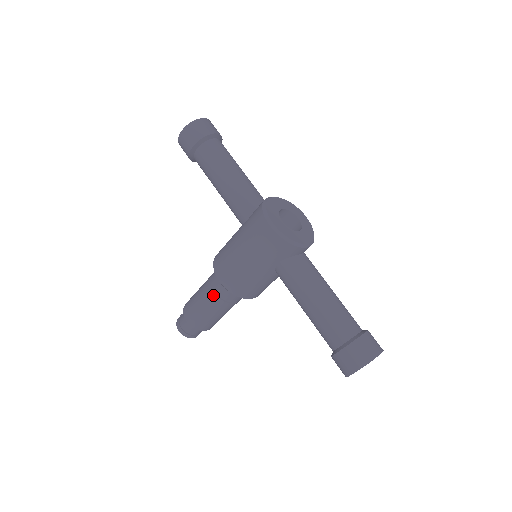
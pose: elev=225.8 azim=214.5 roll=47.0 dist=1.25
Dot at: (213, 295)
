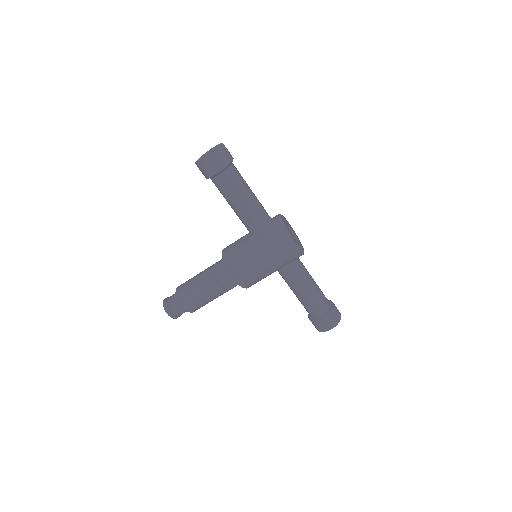
Dot at: (219, 288)
